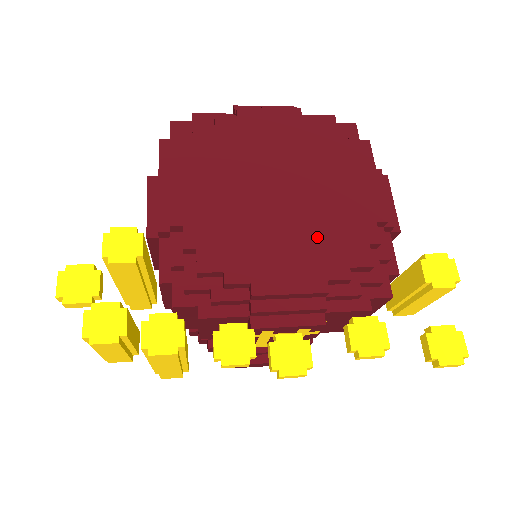
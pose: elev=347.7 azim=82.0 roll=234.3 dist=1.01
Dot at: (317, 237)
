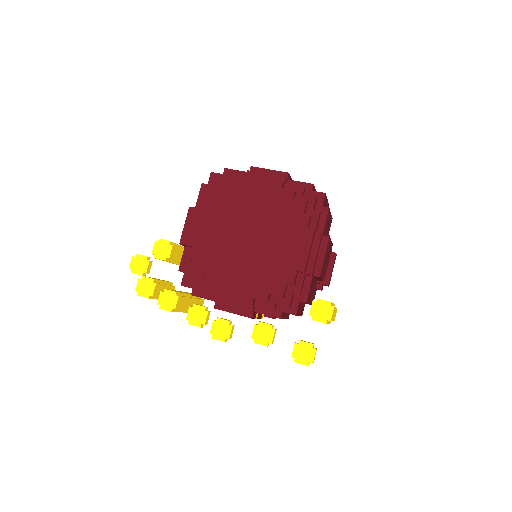
Dot at: (258, 271)
